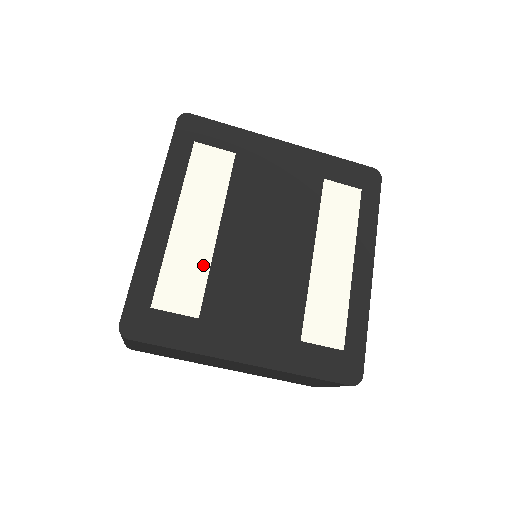
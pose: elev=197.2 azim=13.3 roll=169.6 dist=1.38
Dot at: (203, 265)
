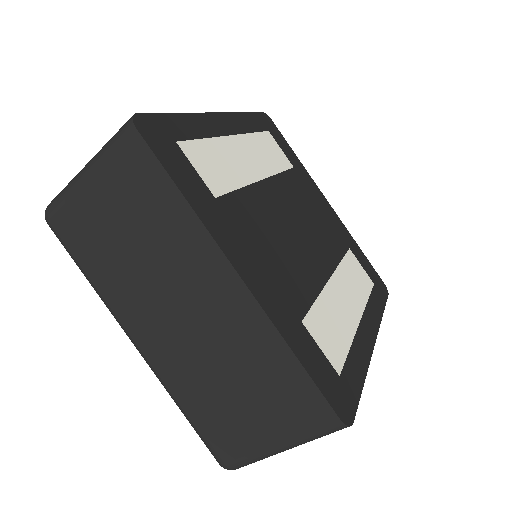
Dot at: (240, 178)
